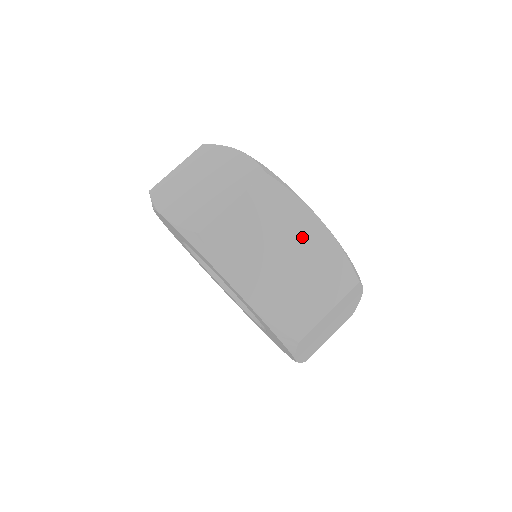
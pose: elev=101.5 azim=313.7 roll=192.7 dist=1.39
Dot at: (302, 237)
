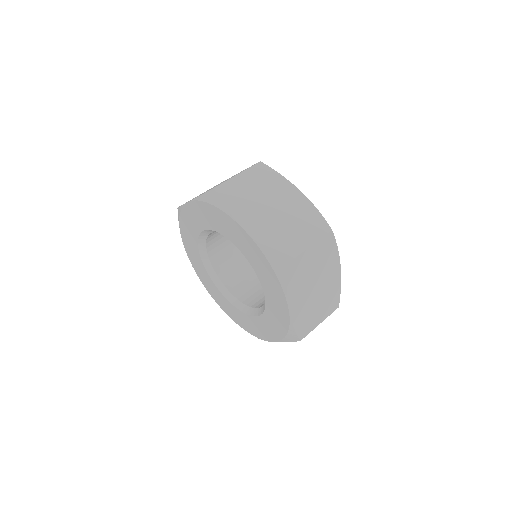
Dot at: (287, 198)
